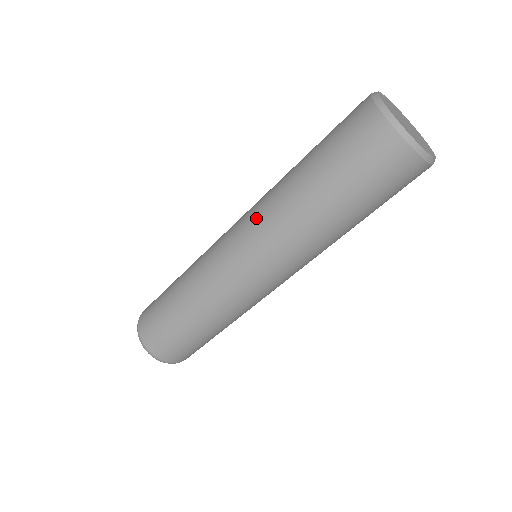
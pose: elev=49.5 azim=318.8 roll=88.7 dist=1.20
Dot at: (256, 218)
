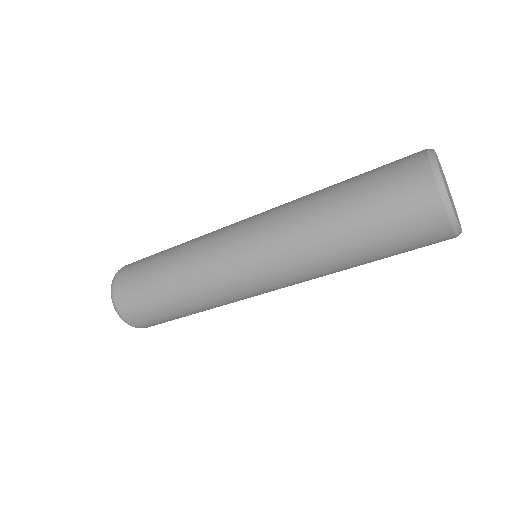
Dot at: (280, 255)
